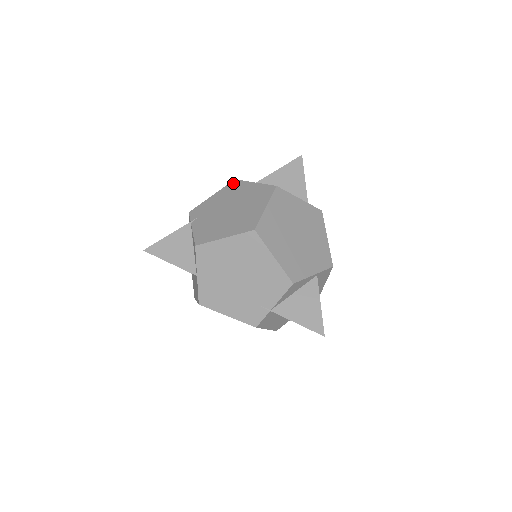
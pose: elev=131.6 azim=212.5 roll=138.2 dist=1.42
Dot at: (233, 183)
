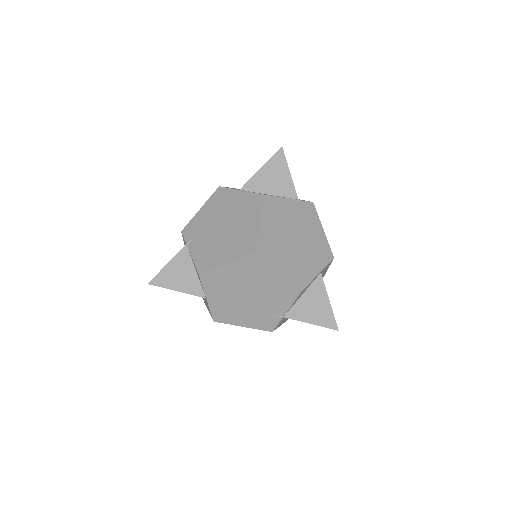
Dot at: (218, 192)
